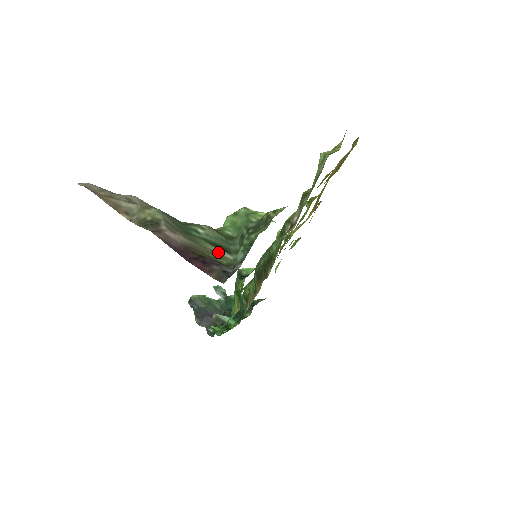
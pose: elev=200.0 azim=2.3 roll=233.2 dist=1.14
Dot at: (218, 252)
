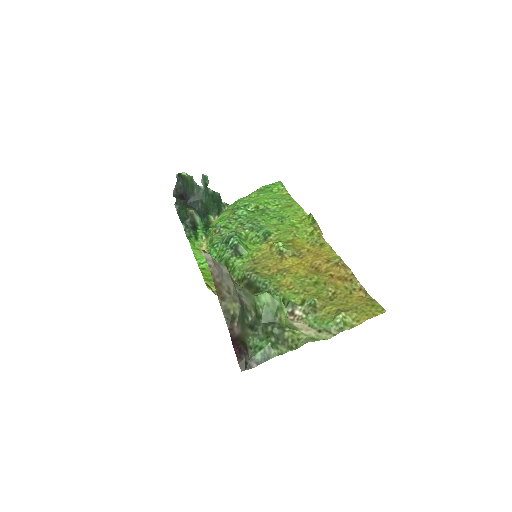
Dot at: (248, 332)
